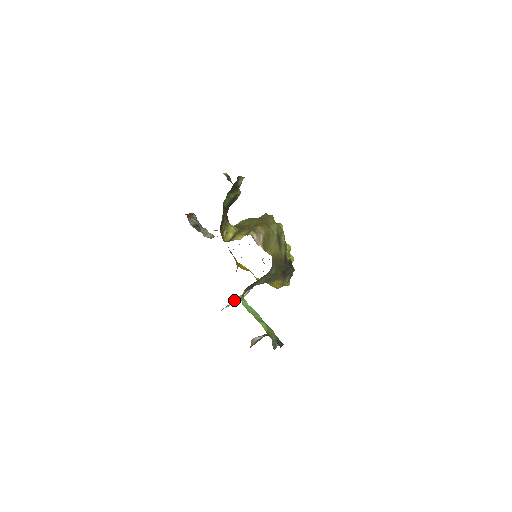
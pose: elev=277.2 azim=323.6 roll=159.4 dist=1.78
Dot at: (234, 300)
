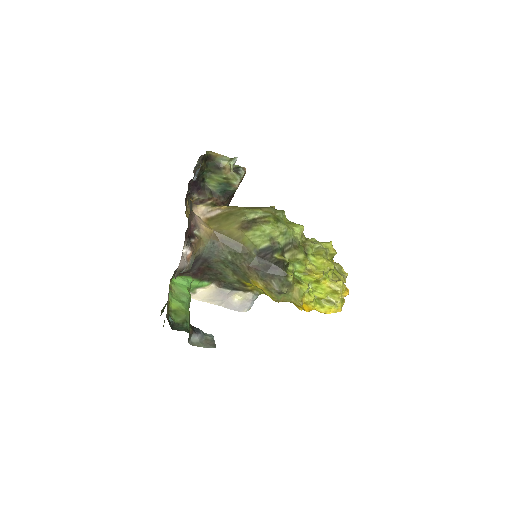
Dot at: (202, 292)
